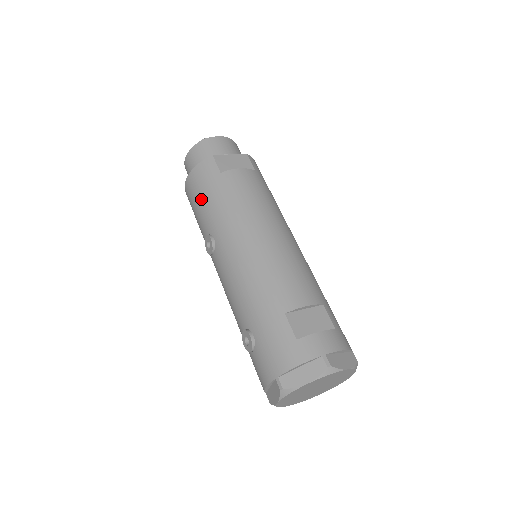
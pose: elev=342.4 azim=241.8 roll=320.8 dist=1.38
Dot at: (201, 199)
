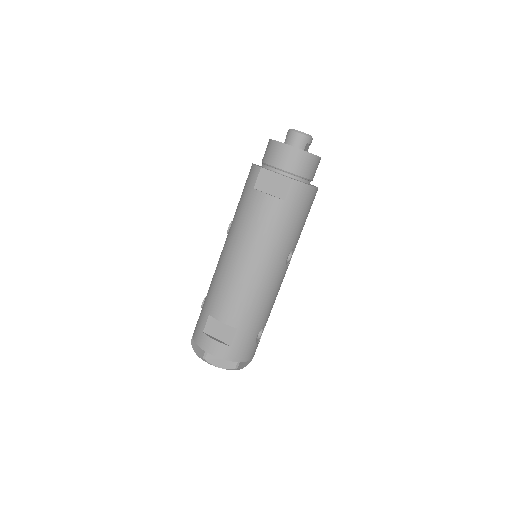
Dot at: occluded
